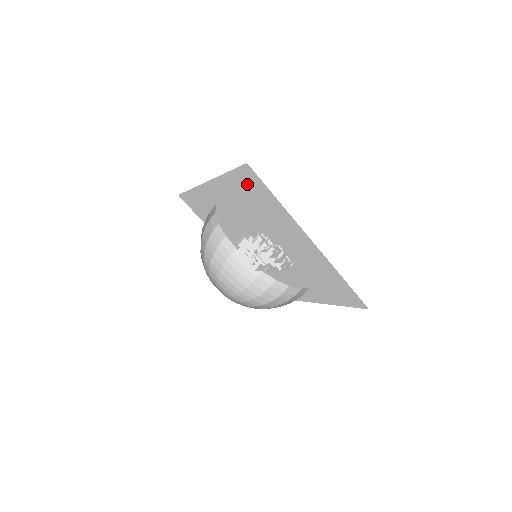
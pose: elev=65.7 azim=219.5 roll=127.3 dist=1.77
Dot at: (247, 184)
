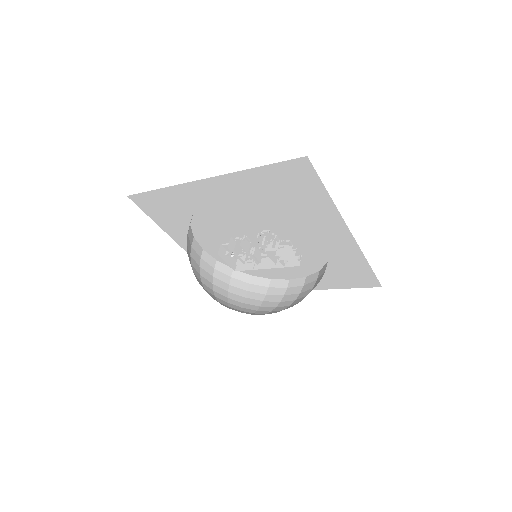
Dot at: (287, 179)
